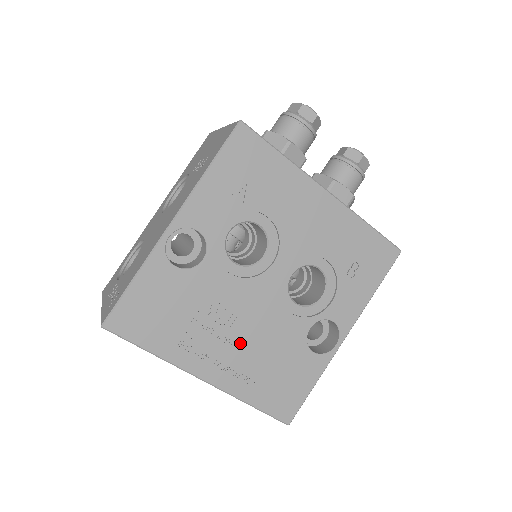
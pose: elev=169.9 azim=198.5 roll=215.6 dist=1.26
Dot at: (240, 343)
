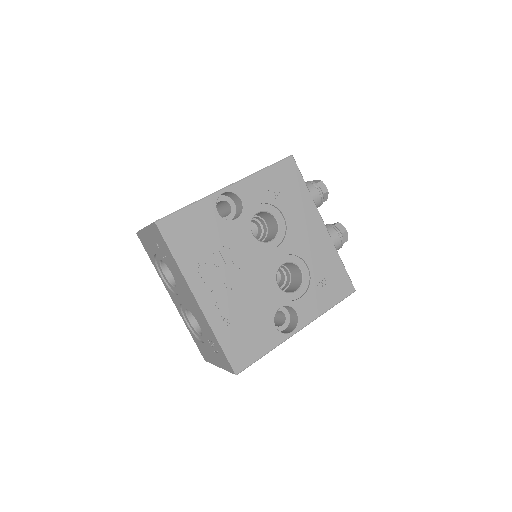
Dot at: (232, 289)
